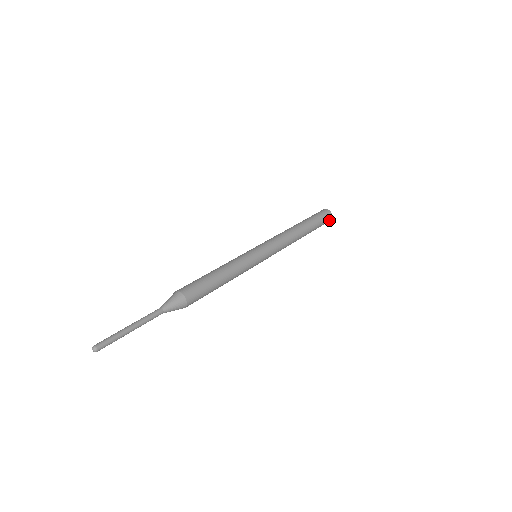
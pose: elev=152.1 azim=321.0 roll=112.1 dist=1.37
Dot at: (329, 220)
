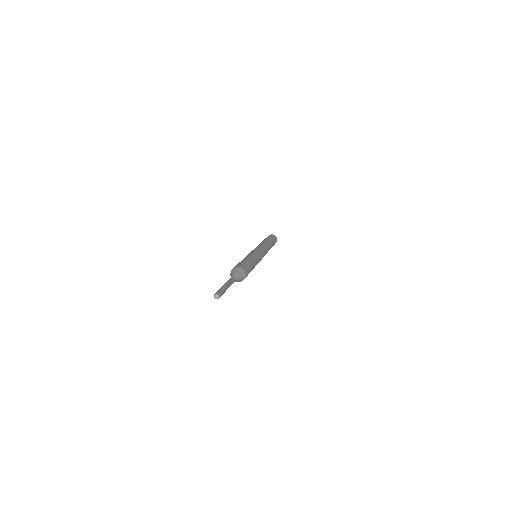
Dot at: (276, 241)
